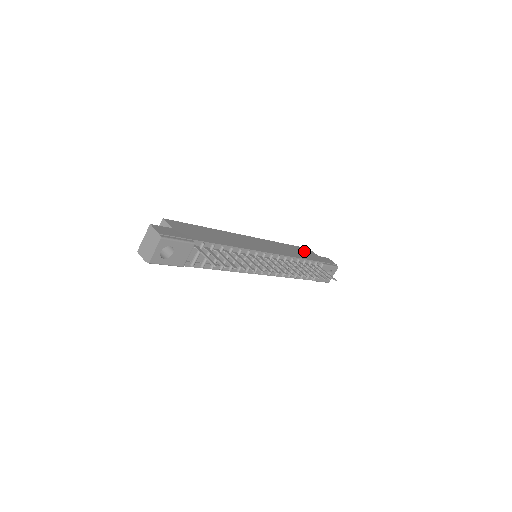
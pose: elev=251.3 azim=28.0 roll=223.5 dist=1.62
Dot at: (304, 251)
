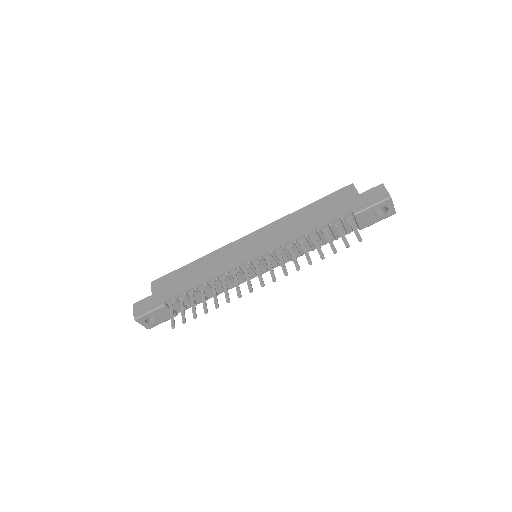
Dot at: (333, 202)
